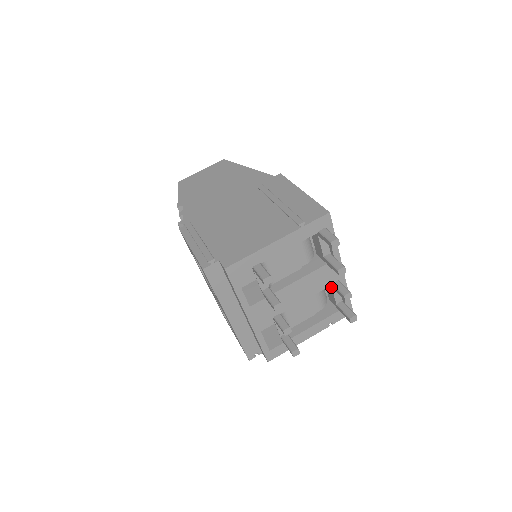
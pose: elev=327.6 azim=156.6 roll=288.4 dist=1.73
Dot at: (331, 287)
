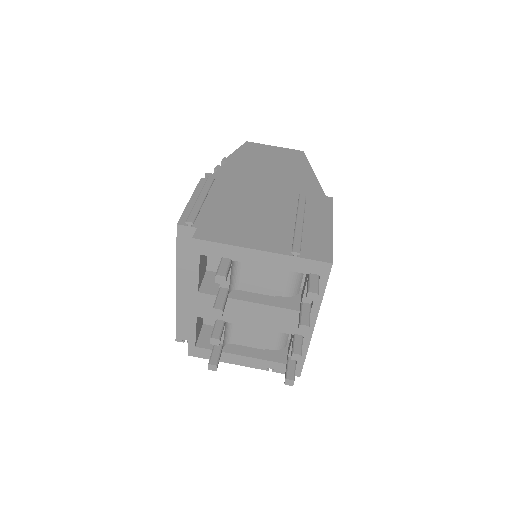
Dot at: occluded
